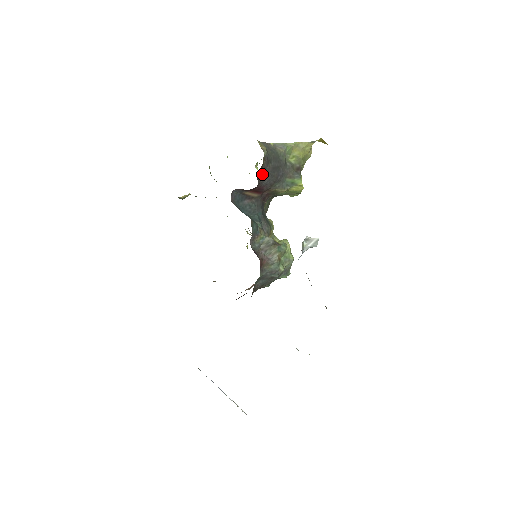
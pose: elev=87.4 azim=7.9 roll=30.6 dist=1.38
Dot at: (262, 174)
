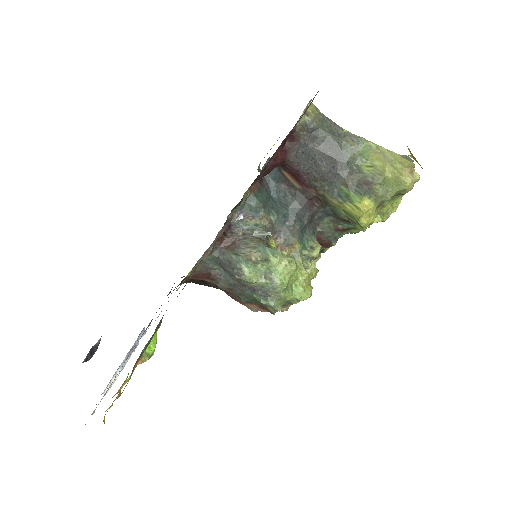
Dot at: (299, 150)
